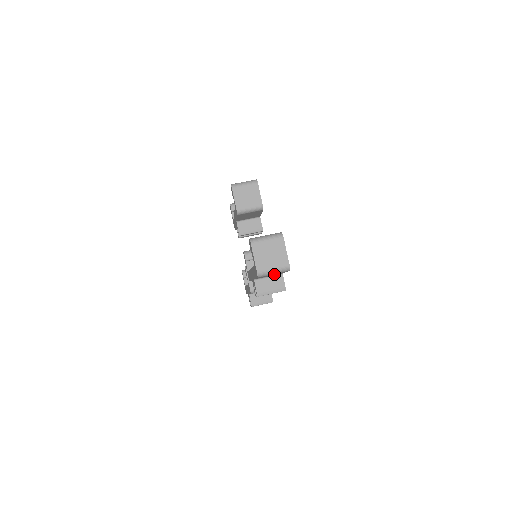
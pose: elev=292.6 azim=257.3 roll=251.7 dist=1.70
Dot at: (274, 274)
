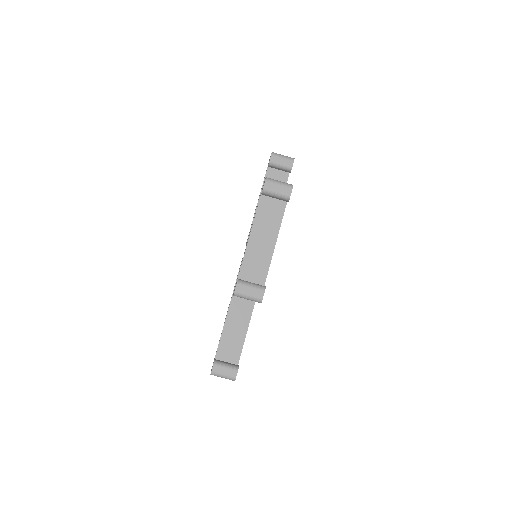
Dot at: occluded
